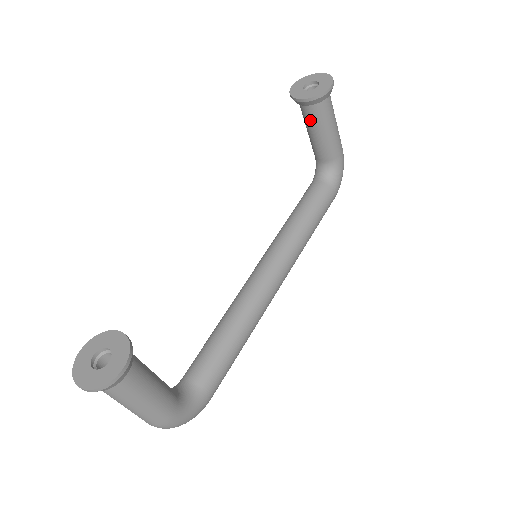
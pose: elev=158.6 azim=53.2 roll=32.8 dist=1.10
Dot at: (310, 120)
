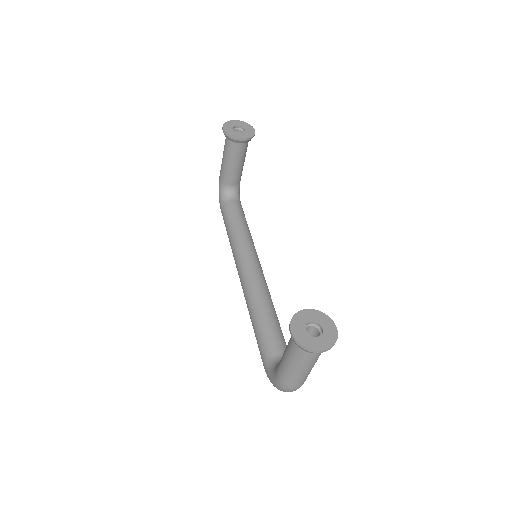
Dot at: (238, 154)
